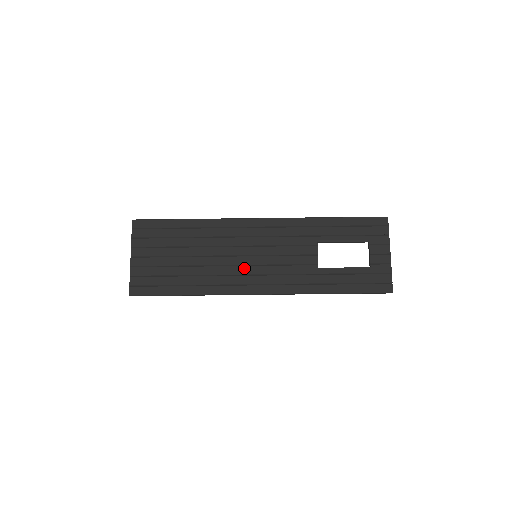
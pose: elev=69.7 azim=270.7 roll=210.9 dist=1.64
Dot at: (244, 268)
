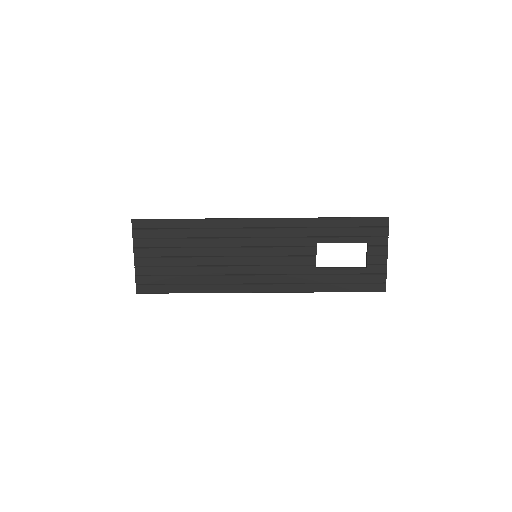
Dot at: (244, 268)
